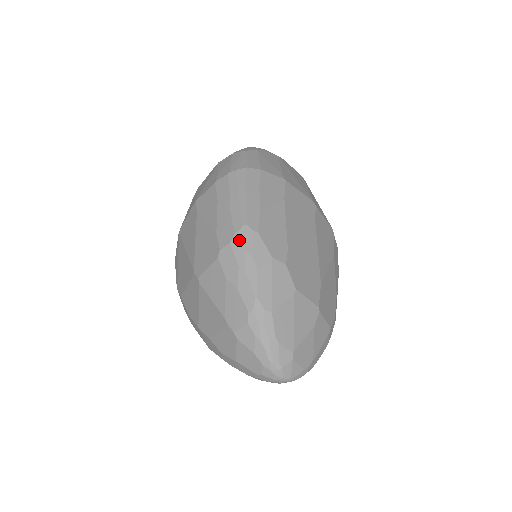
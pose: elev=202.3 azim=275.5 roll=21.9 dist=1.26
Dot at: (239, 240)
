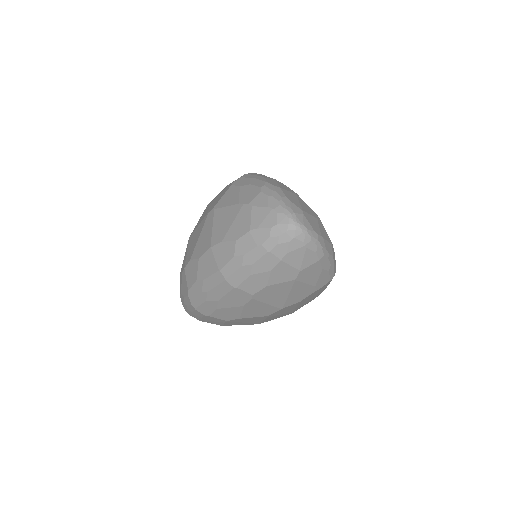
Dot at: (248, 175)
